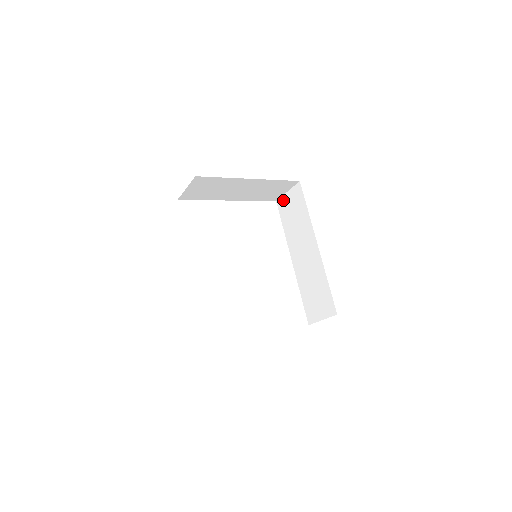
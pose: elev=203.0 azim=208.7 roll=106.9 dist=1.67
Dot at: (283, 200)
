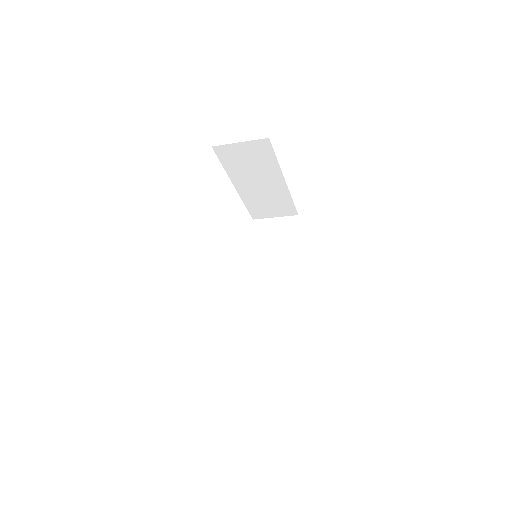
Dot at: (265, 222)
